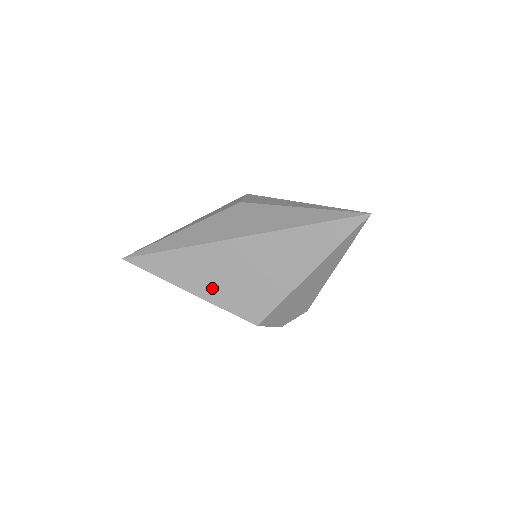
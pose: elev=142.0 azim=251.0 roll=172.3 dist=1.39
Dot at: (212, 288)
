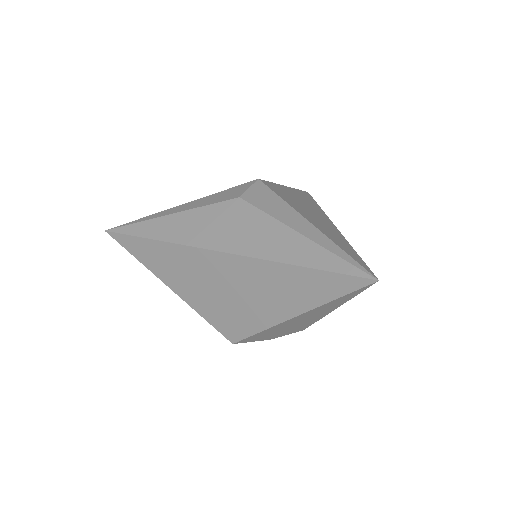
Dot at: (190, 291)
